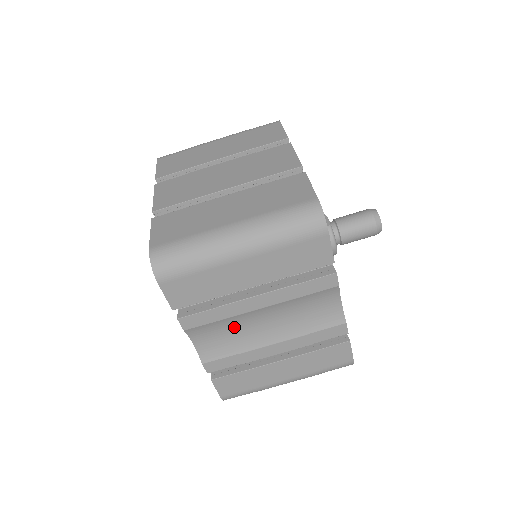
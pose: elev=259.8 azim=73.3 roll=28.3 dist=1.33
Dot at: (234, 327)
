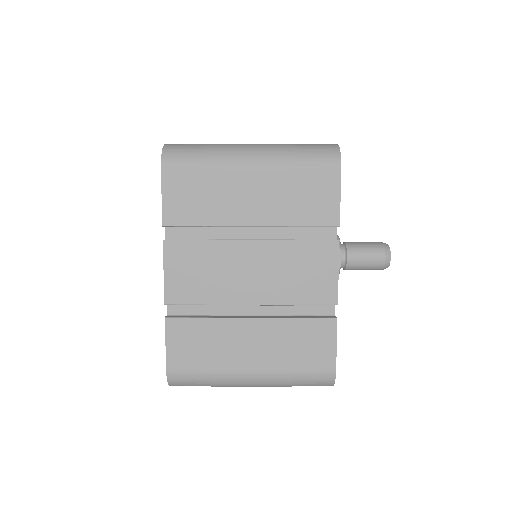
Dot at: occluded
